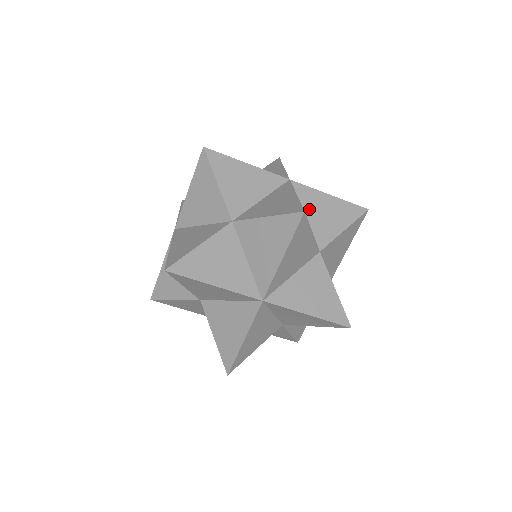
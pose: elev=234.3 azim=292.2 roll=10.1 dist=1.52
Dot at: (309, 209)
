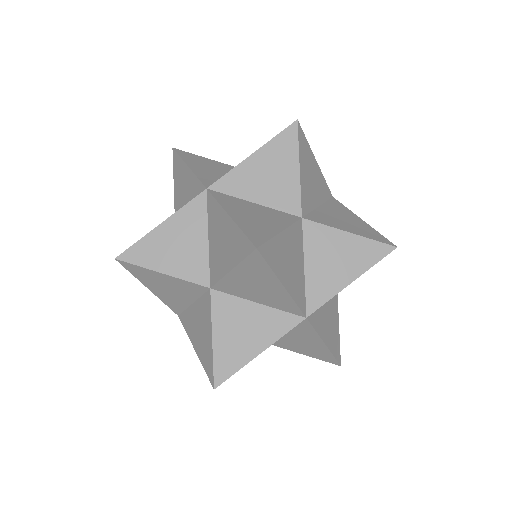
Dot at: occluded
